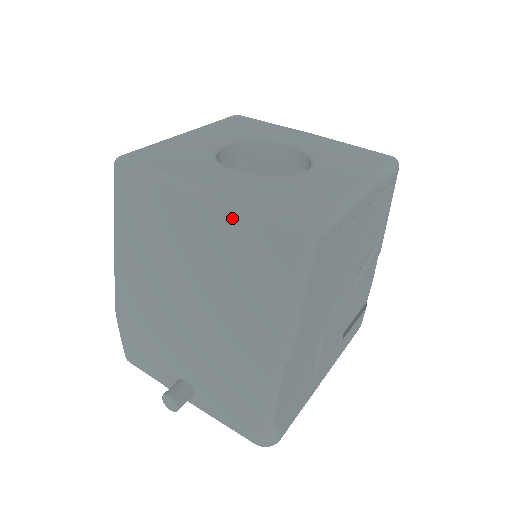
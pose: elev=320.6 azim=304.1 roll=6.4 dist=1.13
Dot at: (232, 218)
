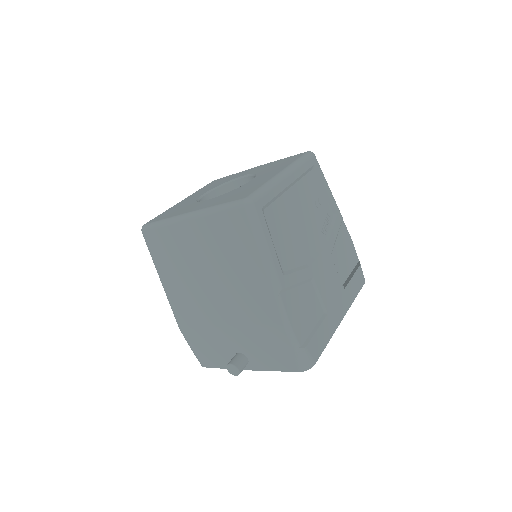
Dot at: (208, 219)
